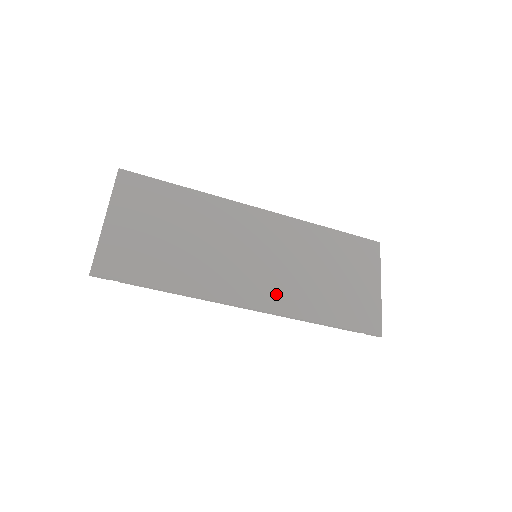
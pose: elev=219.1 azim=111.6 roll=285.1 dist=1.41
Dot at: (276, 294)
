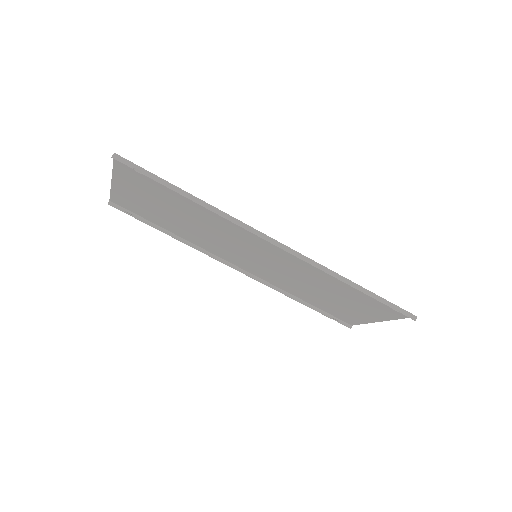
Dot at: (293, 260)
